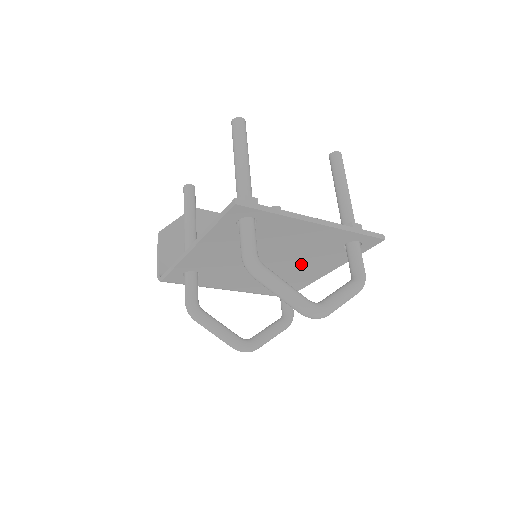
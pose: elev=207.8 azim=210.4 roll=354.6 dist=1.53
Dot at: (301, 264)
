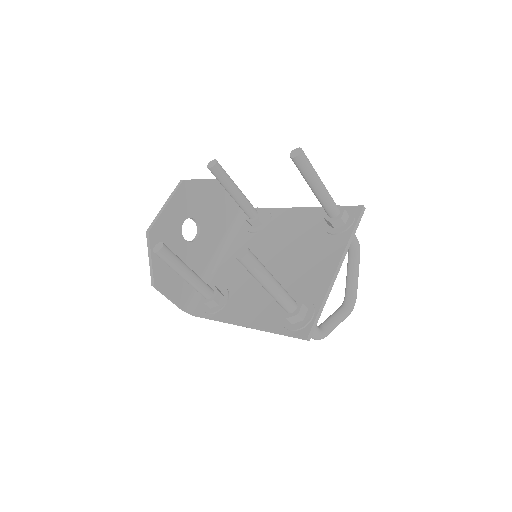
Dot at: occluded
